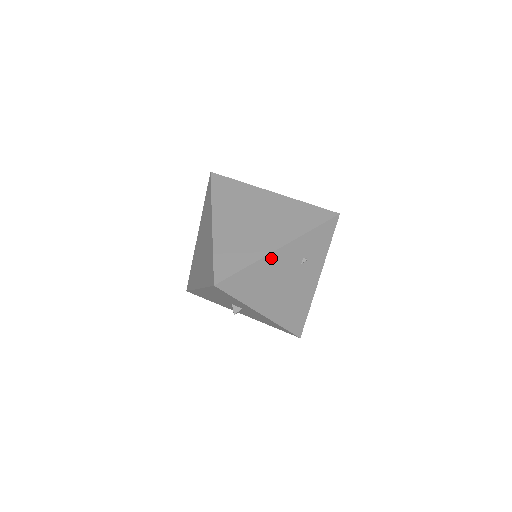
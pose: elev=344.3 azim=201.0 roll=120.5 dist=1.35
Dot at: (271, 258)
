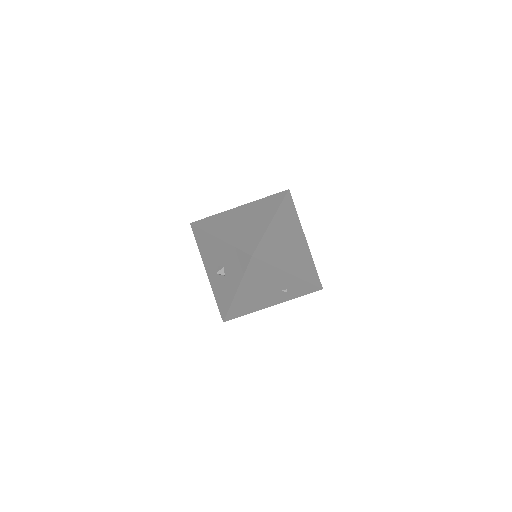
Dot at: (281, 273)
